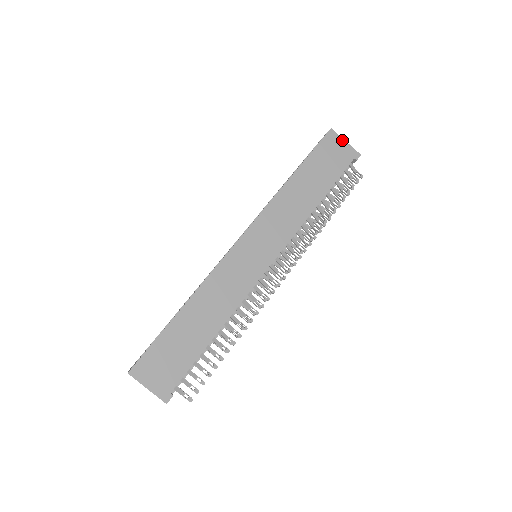
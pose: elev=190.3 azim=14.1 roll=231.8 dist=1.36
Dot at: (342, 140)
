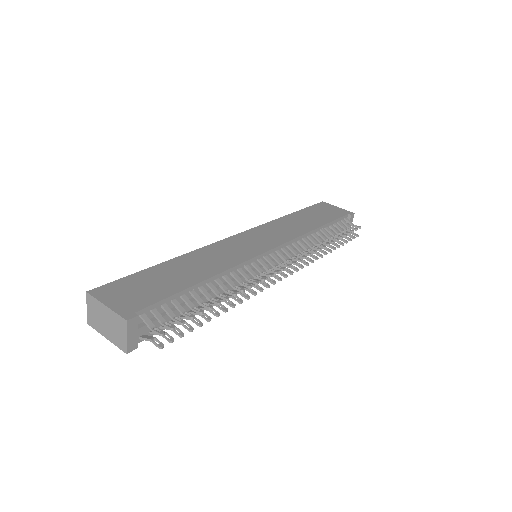
Dot at: (334, 206)
